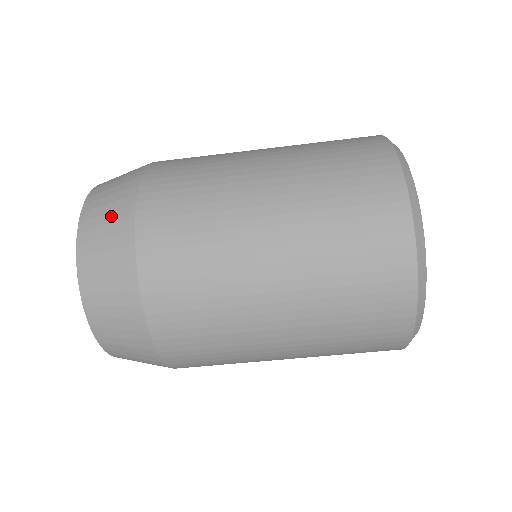
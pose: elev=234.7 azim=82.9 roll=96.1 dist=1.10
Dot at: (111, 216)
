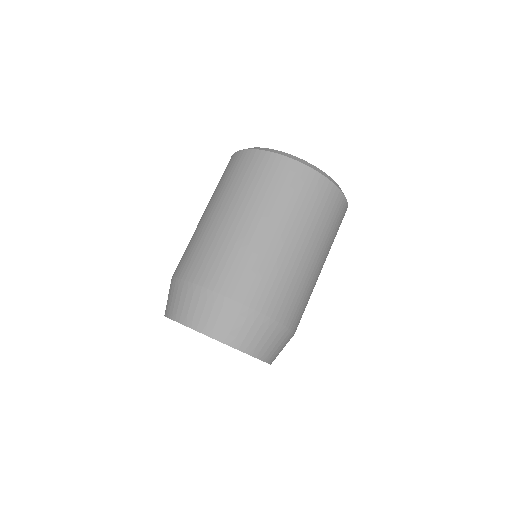
Dot at: (170, 293)
